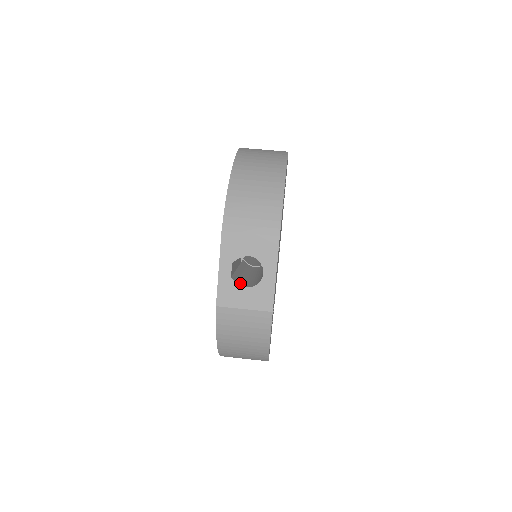
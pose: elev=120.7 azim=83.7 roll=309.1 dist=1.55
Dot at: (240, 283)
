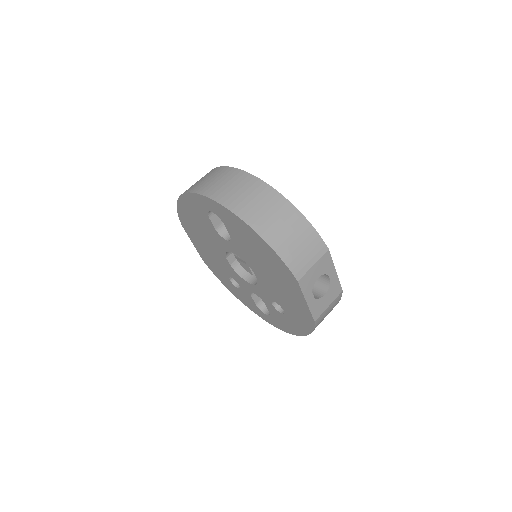
Dot at: (315, 295)
